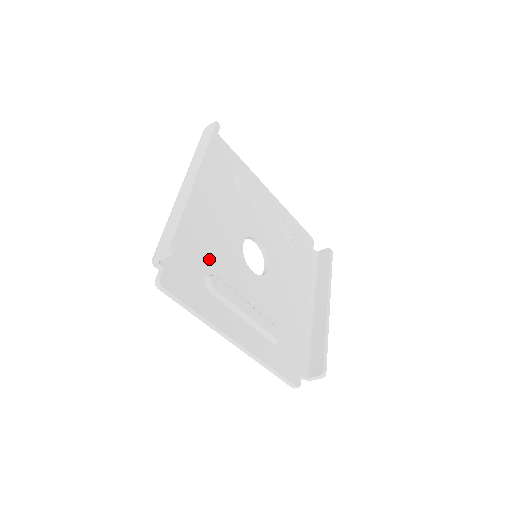
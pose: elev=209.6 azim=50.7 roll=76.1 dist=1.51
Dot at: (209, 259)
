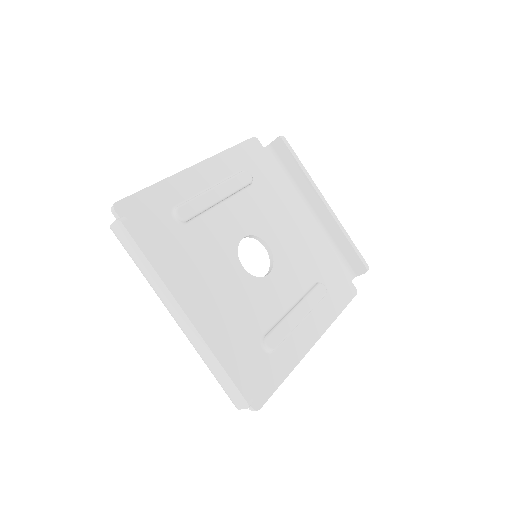
Dot at: (248, 331)
